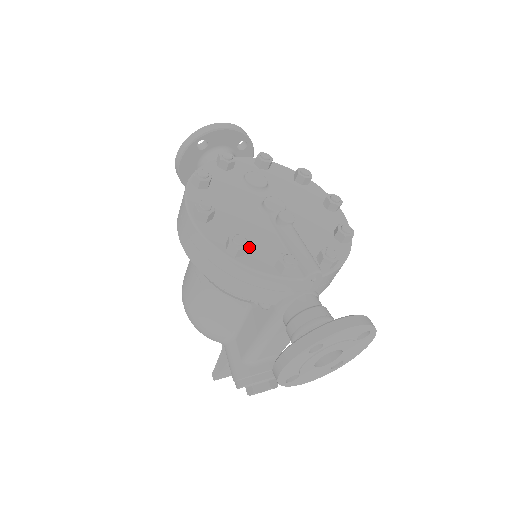
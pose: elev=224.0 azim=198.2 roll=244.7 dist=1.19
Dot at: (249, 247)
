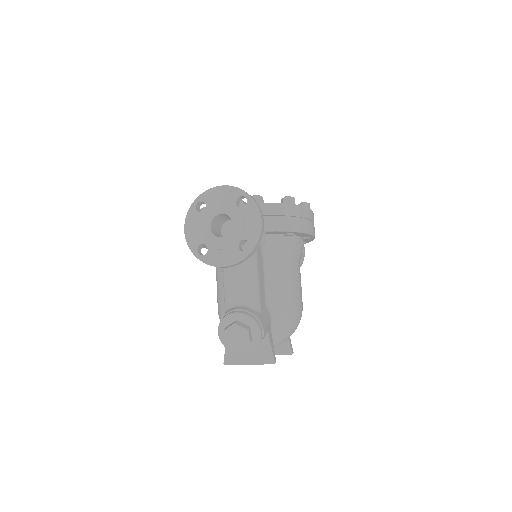
Dot at: occluded
